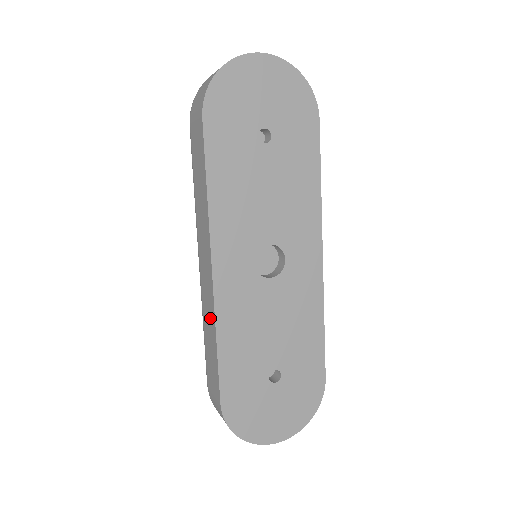
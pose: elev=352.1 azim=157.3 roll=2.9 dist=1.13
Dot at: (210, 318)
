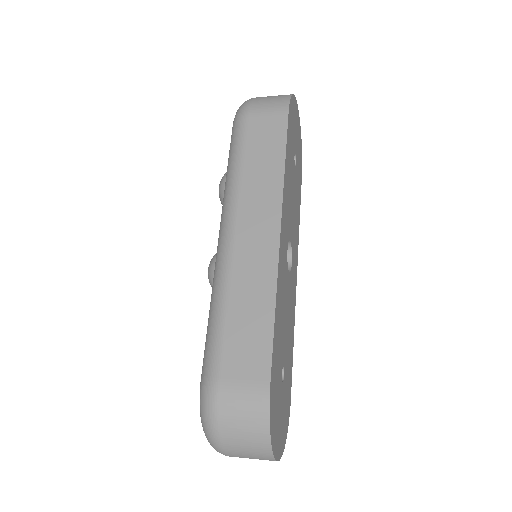
Dot at: (260, 285)
